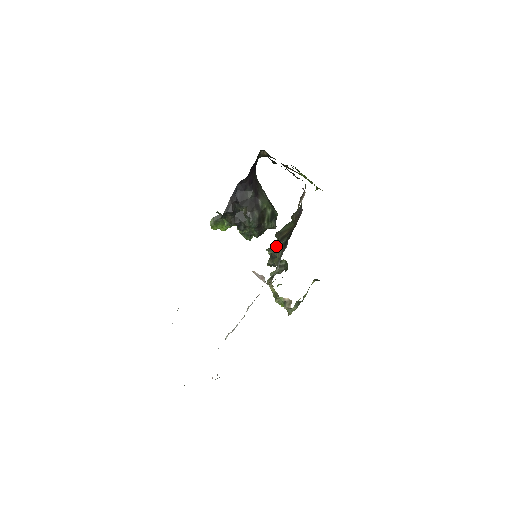
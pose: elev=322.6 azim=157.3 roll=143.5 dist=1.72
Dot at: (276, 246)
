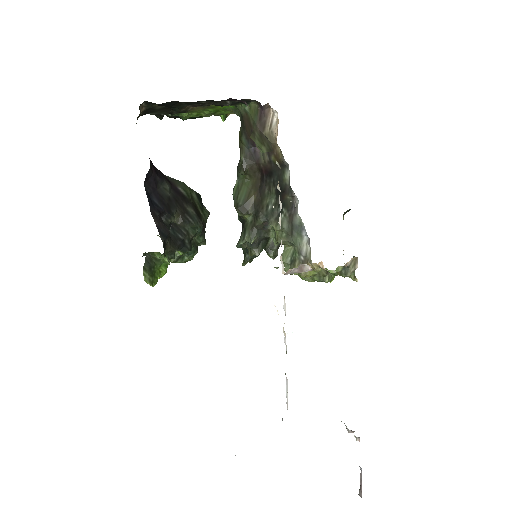
Dot at: (262, 222)
